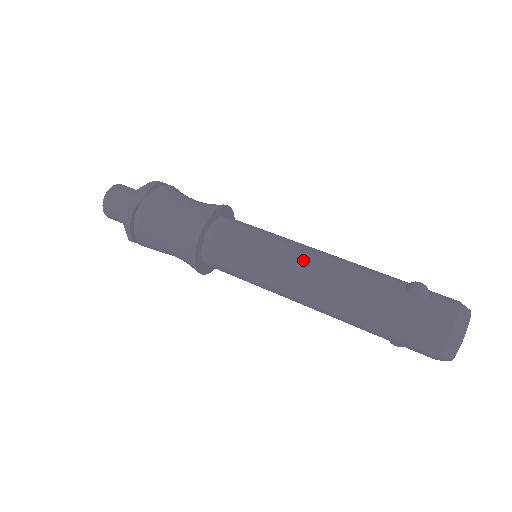
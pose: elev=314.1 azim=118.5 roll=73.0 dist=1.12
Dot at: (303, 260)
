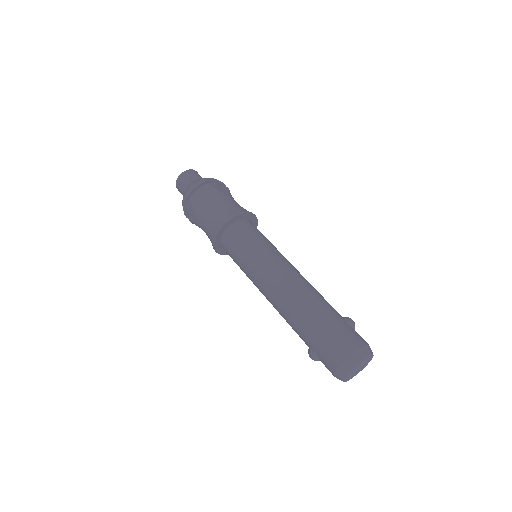
Dot at: (291, 266)
